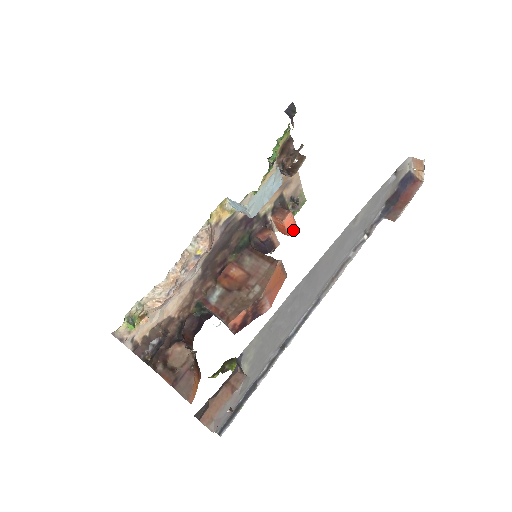
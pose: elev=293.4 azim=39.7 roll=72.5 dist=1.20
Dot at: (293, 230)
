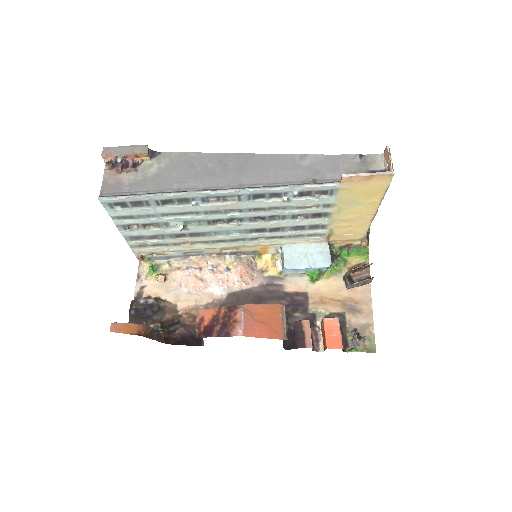
Dot at: (335, 346)
